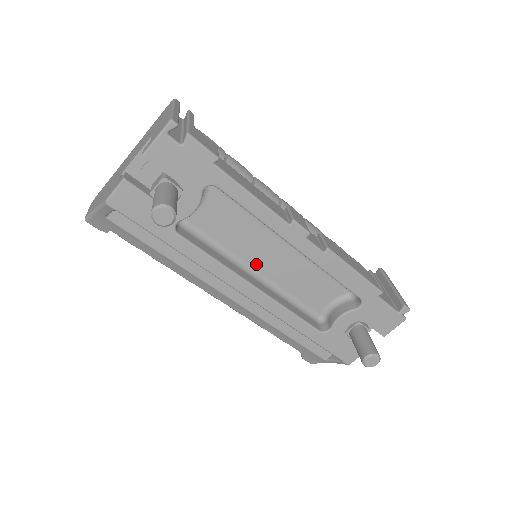
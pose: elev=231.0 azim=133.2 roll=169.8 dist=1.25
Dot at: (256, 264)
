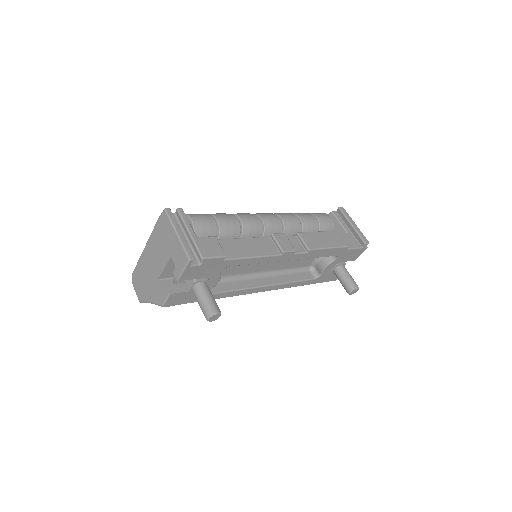
Dot at: (261, 269)
